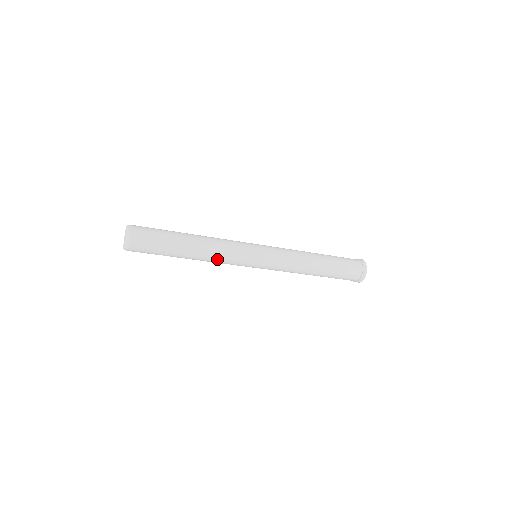
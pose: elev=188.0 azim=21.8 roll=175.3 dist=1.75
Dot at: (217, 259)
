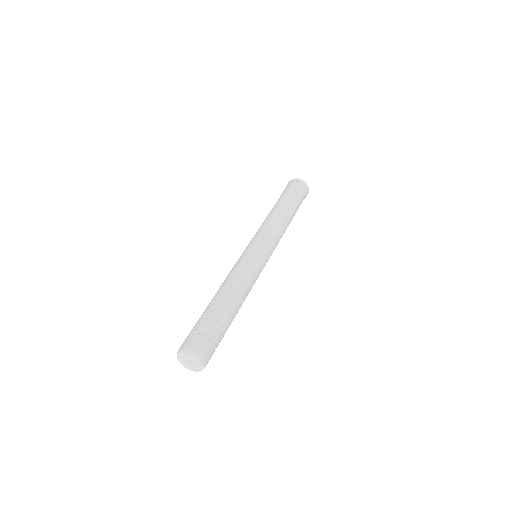
Dot at: occluded
